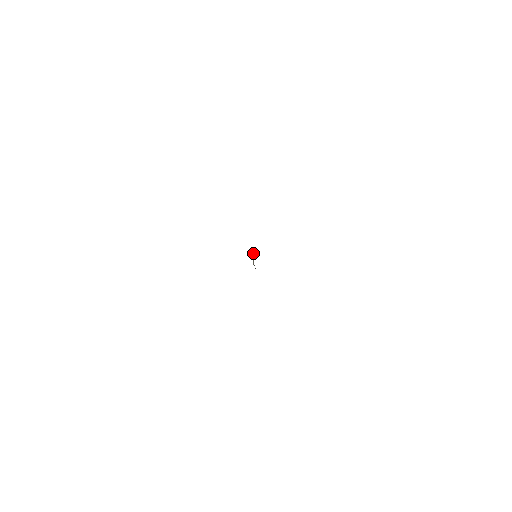
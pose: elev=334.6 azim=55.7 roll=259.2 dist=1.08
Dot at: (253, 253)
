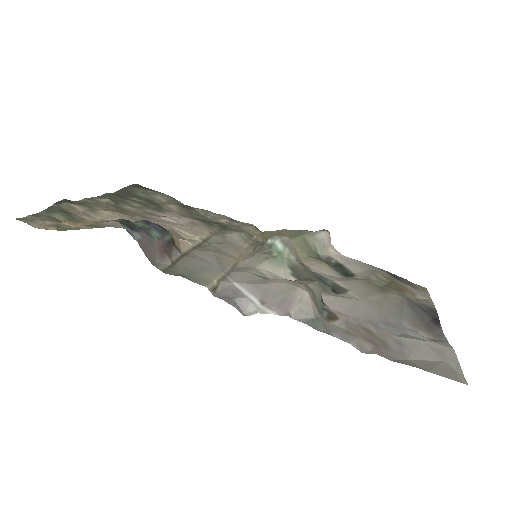
Dot at: (263, 246)
